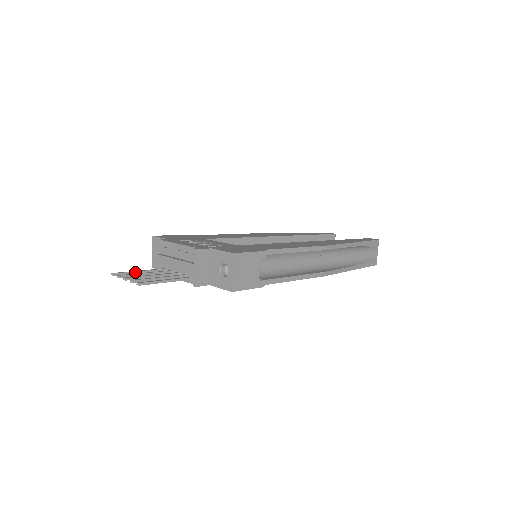
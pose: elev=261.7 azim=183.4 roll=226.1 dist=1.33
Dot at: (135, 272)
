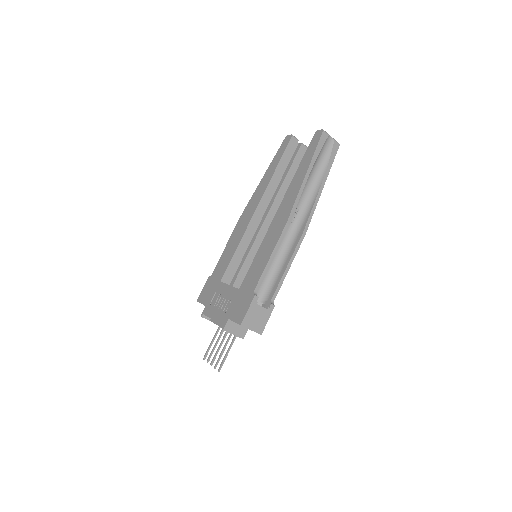
Dot at: (211, 344)
